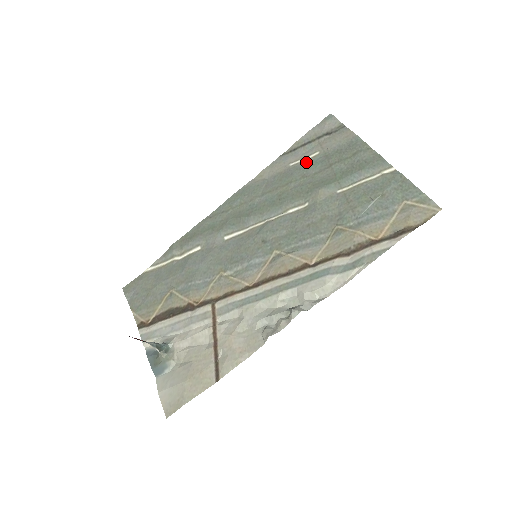
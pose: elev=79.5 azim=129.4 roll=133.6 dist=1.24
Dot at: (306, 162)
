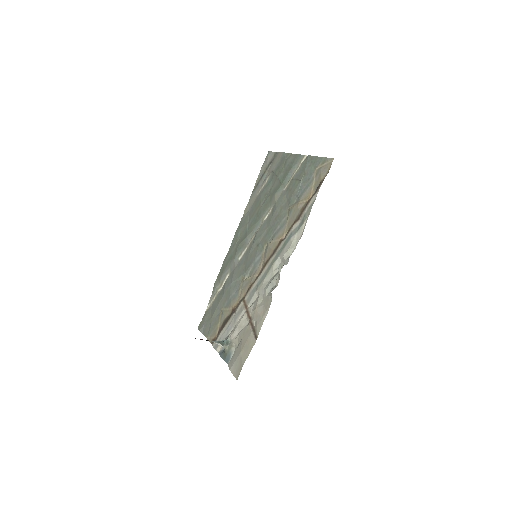
Dot at: (265, 186)
